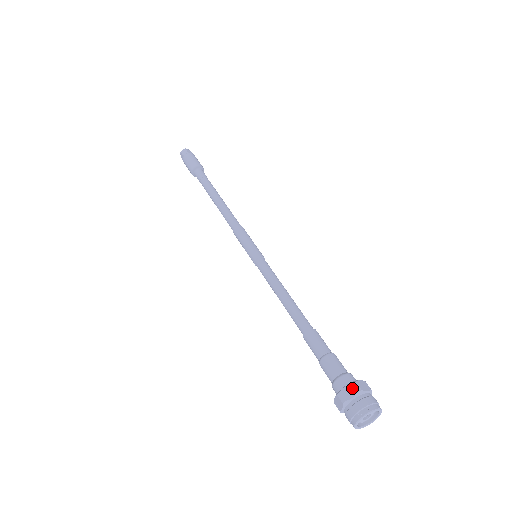
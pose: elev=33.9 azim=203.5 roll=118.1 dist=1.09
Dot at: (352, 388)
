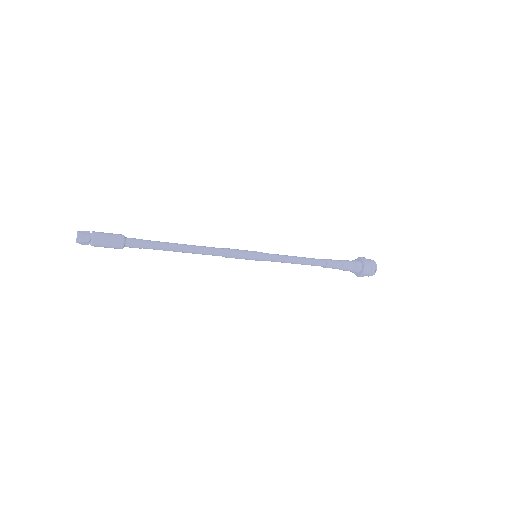
Dot at: (367, 266)
